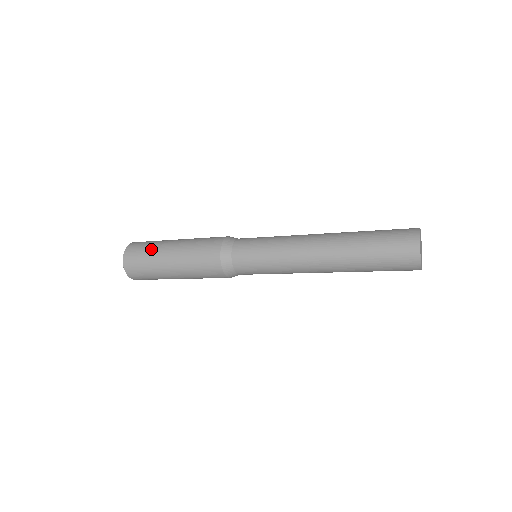
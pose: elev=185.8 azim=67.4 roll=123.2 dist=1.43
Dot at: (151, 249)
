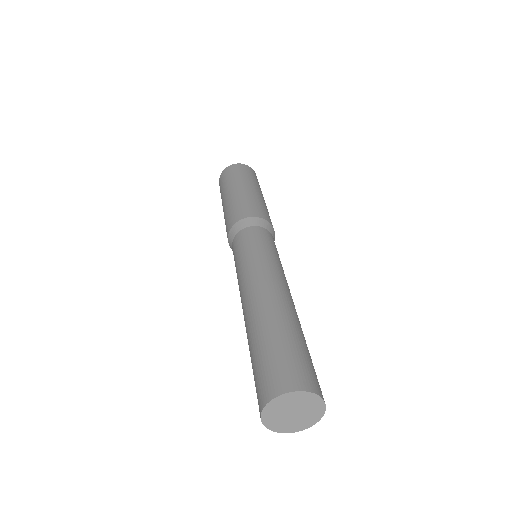
Dot at: (235, 178)
